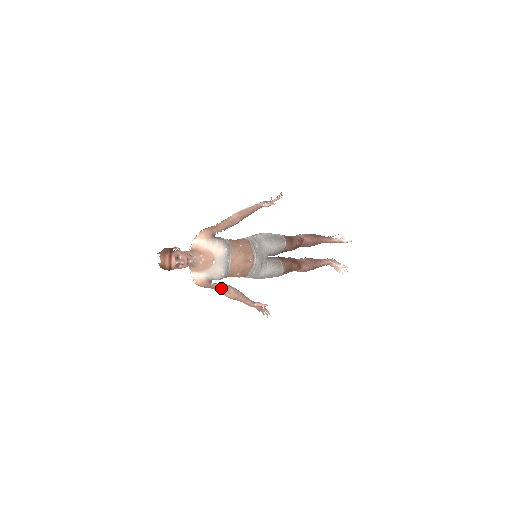
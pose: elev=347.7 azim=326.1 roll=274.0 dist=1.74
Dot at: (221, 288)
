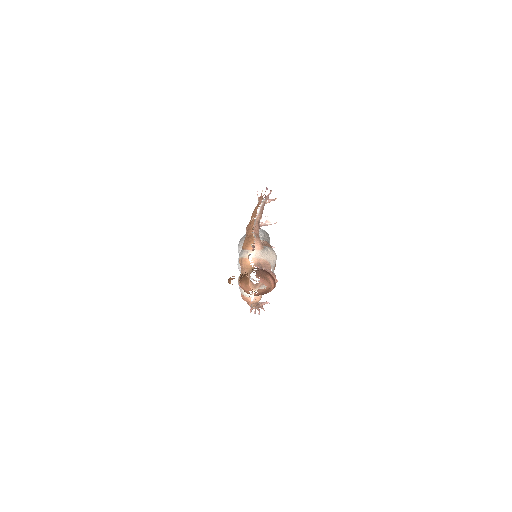
Dot at: occluded
